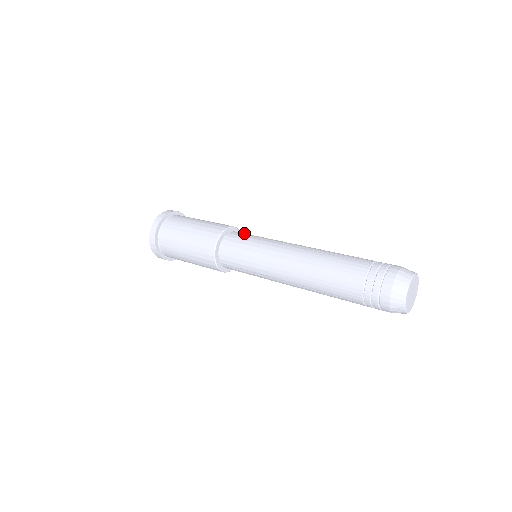
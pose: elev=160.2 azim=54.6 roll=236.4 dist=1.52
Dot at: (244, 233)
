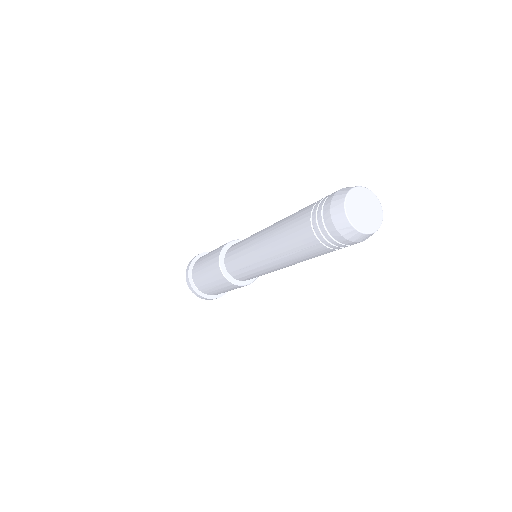
Dot at: occluded
